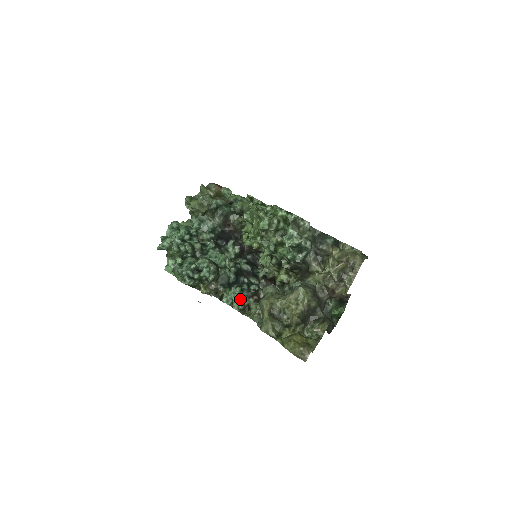
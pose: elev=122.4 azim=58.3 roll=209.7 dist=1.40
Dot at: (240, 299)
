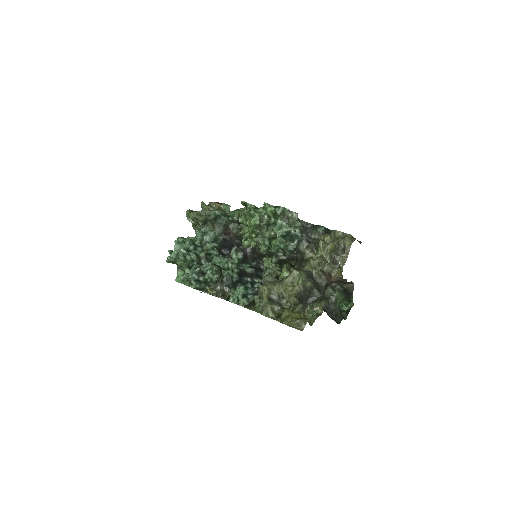
Dot at: (245, 297)
